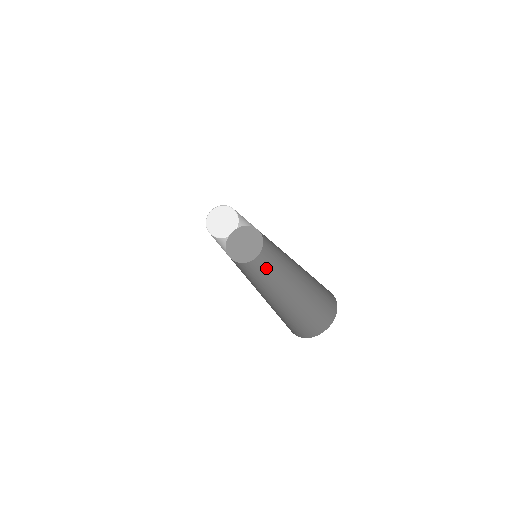
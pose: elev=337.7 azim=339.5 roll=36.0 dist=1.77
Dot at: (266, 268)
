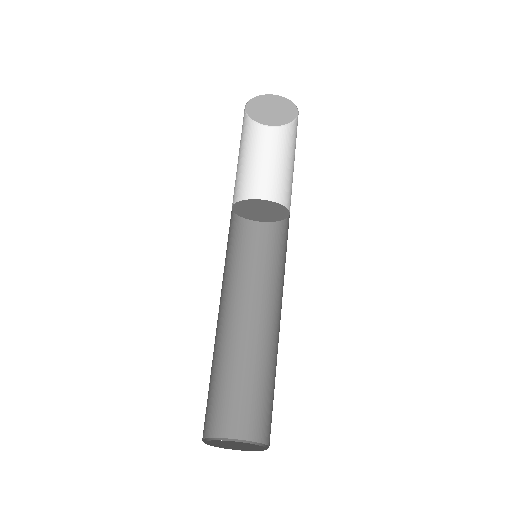
Dot at: (254, 259)
